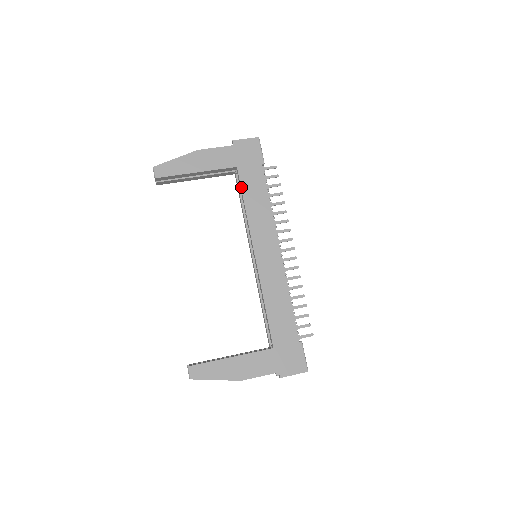
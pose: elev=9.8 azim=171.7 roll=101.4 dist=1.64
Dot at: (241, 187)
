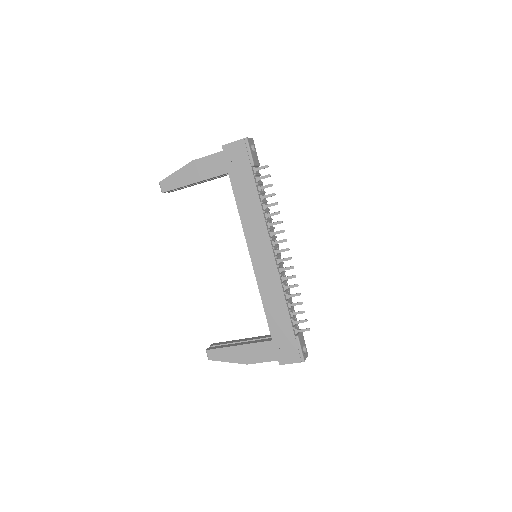
Dot at: (233, 193)
